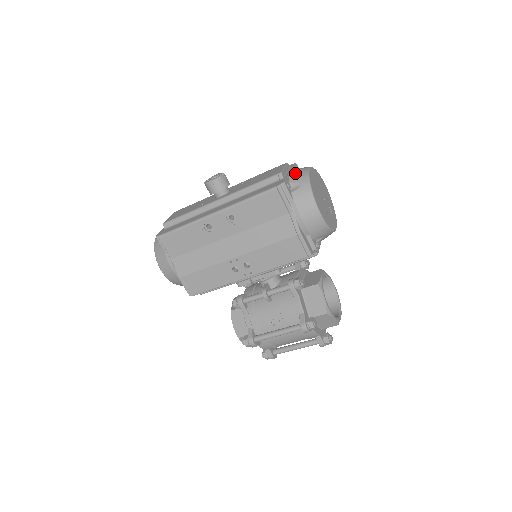
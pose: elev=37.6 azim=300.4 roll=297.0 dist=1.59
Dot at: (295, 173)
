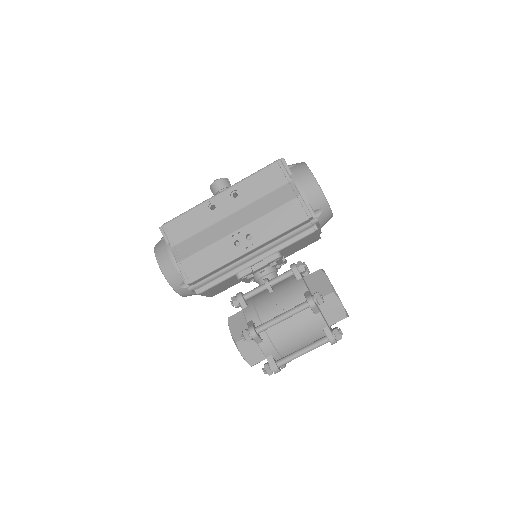
Dot at: occluded
